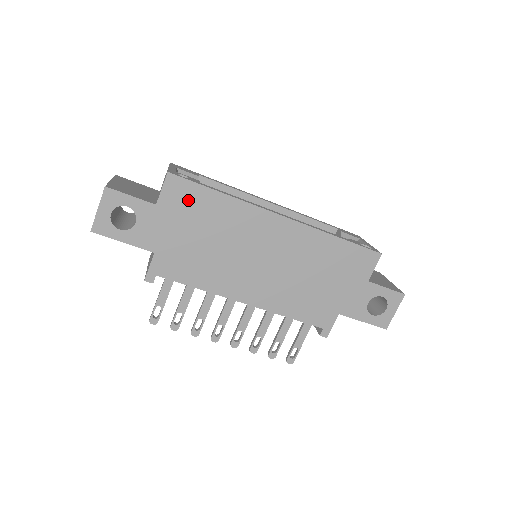
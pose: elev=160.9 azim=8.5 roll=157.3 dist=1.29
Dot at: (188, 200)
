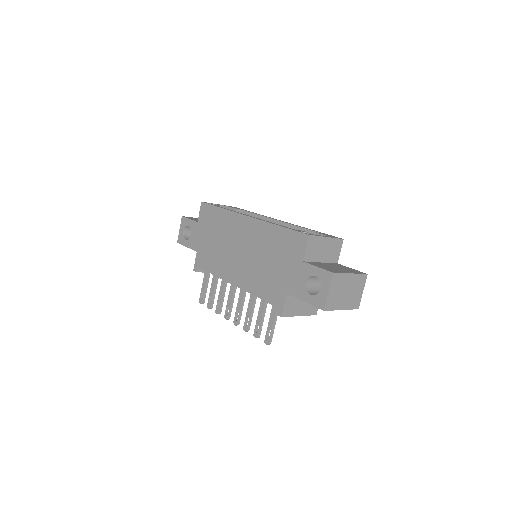
Dot at: (209, 216)
